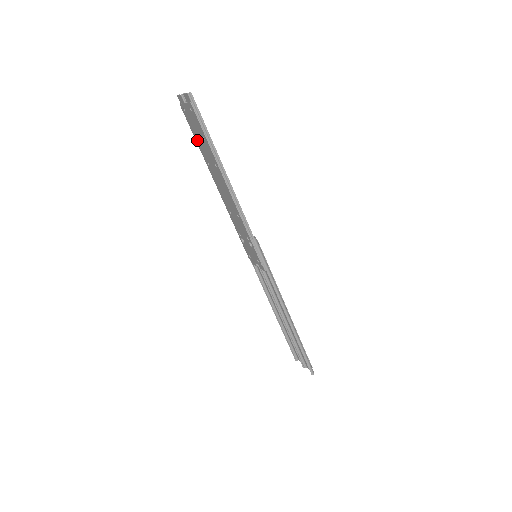
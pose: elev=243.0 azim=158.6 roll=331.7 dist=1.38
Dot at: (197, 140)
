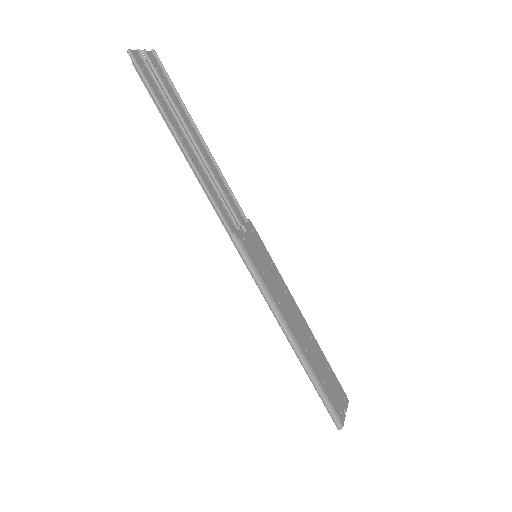
Dot at: occluded
